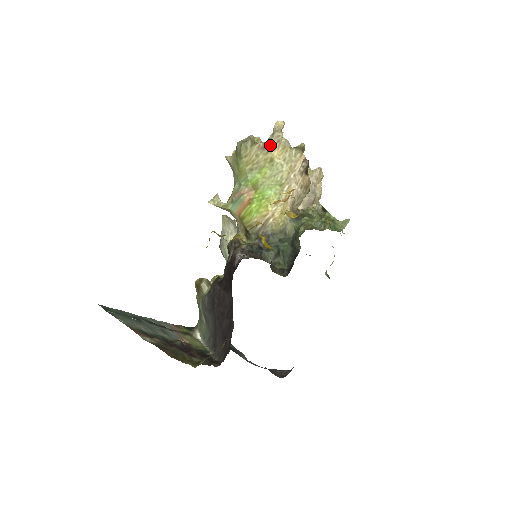
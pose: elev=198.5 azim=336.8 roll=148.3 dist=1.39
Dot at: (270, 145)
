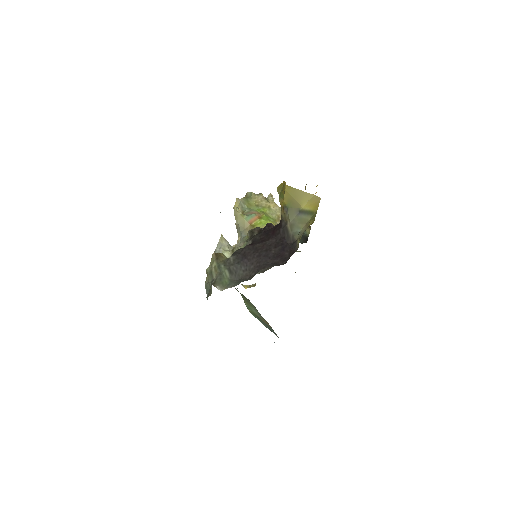
Dot at: (268, 200)
